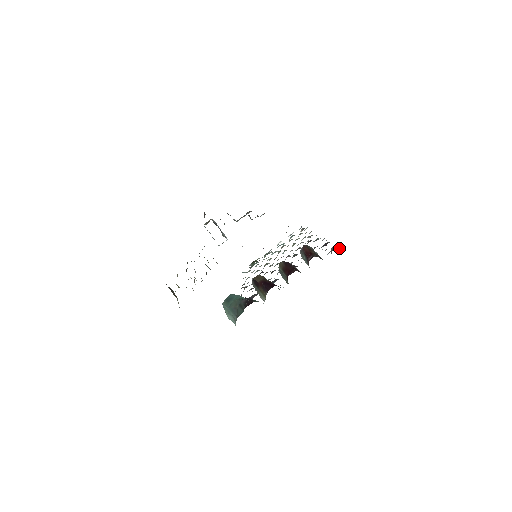
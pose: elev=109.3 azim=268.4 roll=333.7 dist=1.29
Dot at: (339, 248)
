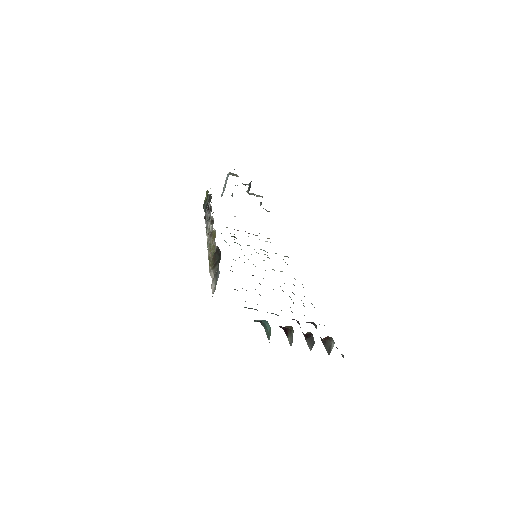
Dot at: (343, 356)
